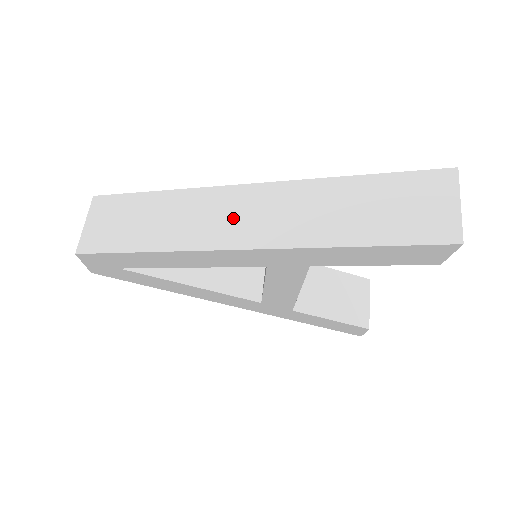
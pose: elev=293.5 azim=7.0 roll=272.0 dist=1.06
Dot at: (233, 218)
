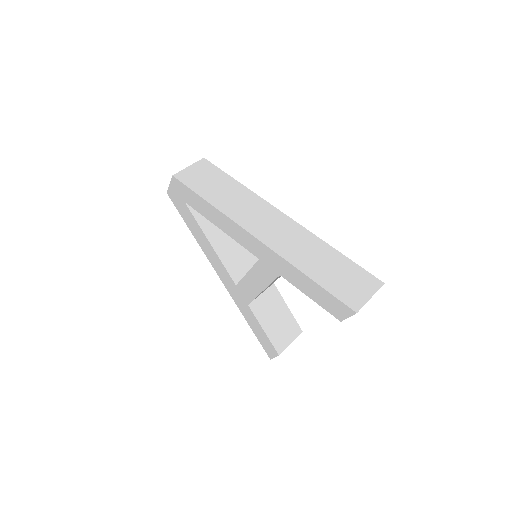
Dot at: (264, 222)
